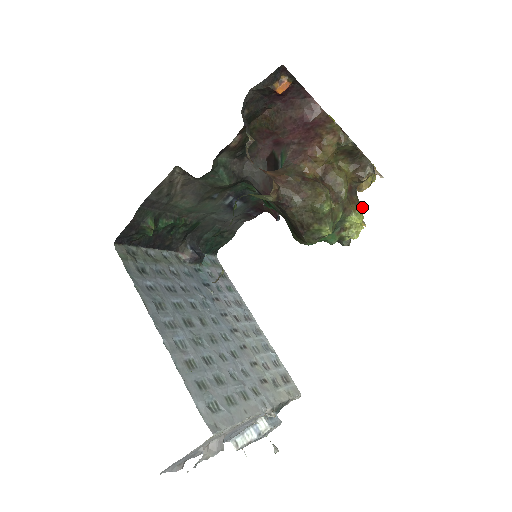
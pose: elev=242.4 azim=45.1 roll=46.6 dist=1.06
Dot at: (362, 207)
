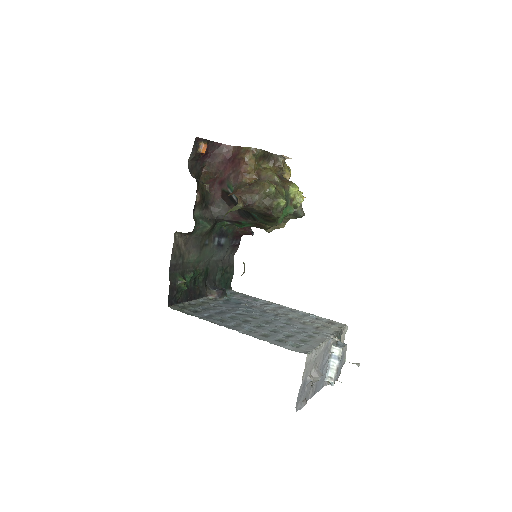
Dot at: occluded
